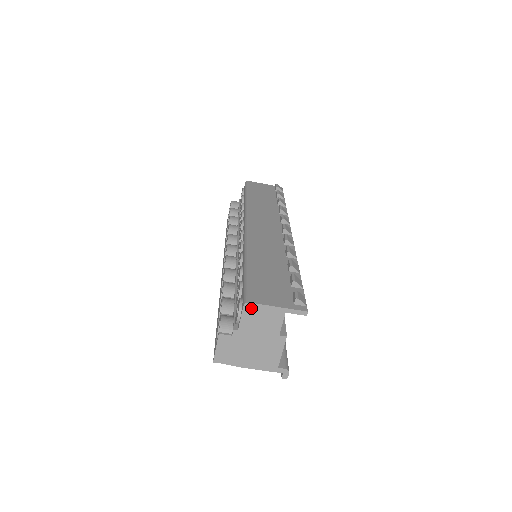
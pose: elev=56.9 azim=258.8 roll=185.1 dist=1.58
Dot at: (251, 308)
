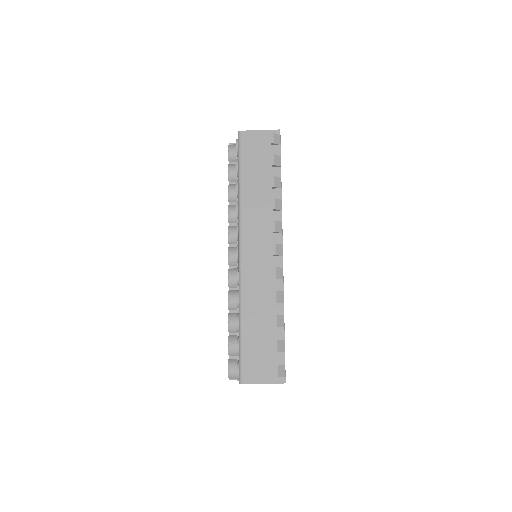
Dot at: (245, 383)
